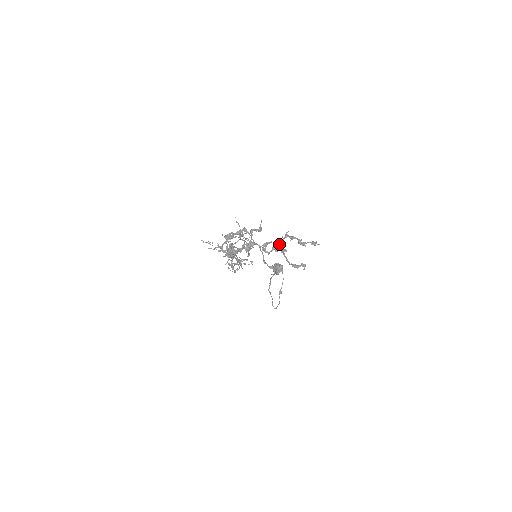
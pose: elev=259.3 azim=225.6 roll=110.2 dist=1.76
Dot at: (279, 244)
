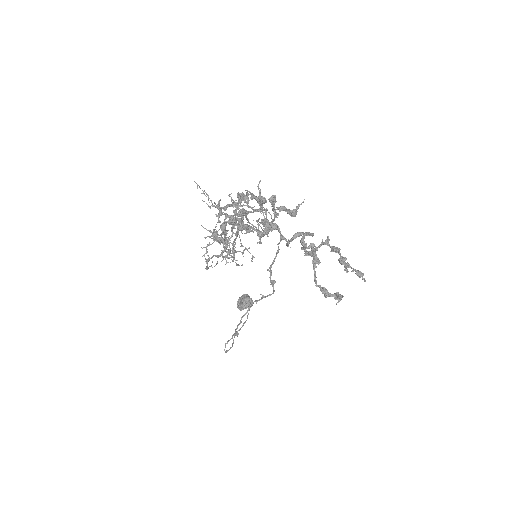
Dot at: occluded
